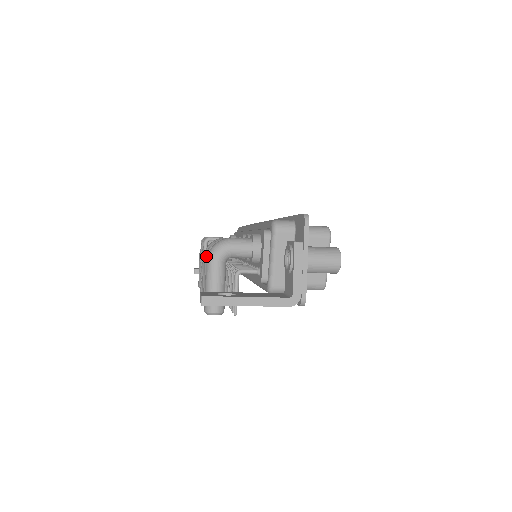
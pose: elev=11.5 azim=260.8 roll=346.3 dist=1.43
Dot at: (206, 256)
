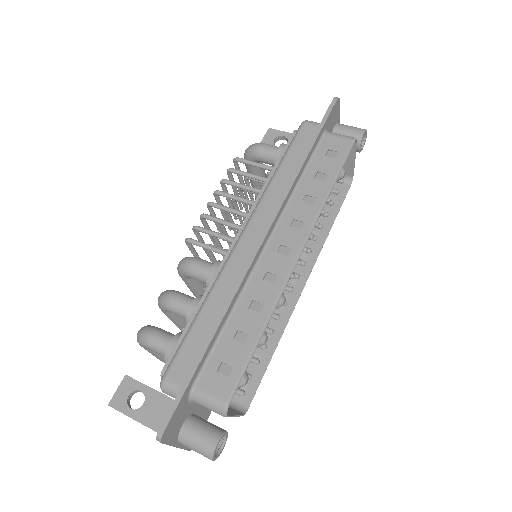
Dot at: occluded
